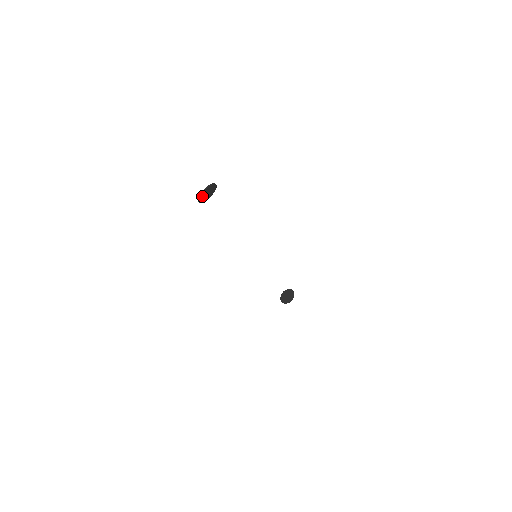
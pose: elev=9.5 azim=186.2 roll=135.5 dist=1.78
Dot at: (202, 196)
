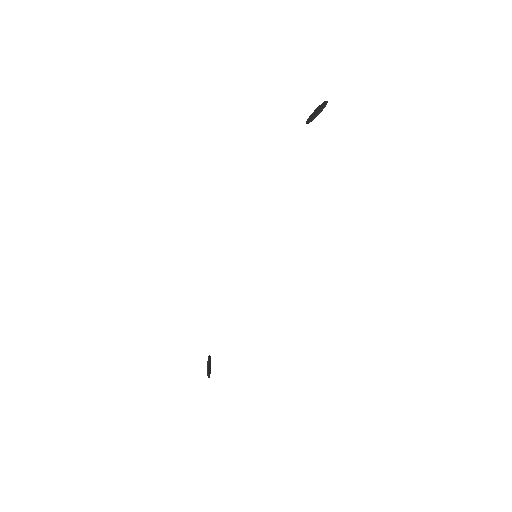
Dot at: (322, 109)
